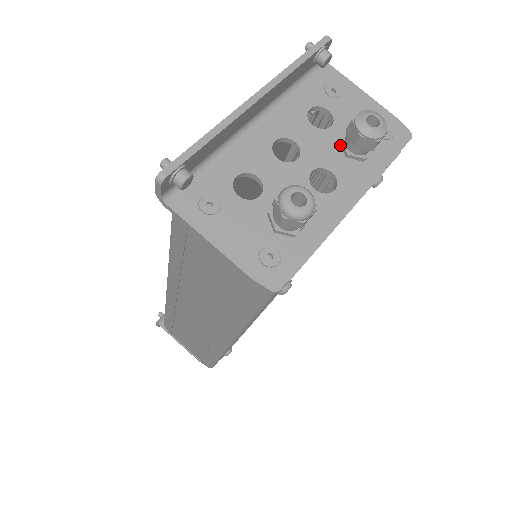
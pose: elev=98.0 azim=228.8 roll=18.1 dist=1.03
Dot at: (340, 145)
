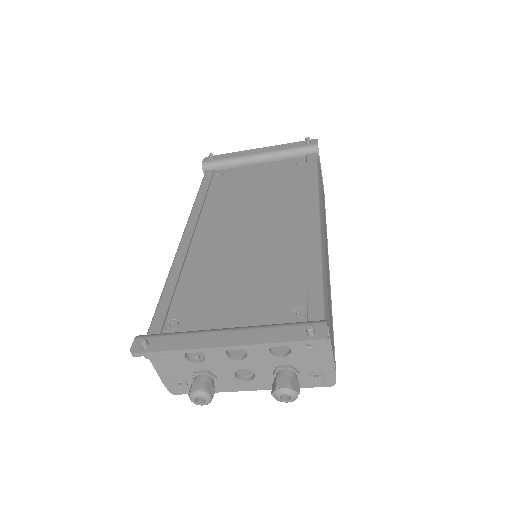
Dot at: (276, 368)
